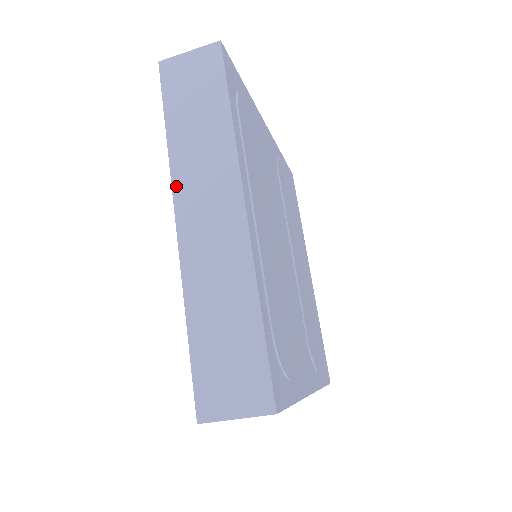
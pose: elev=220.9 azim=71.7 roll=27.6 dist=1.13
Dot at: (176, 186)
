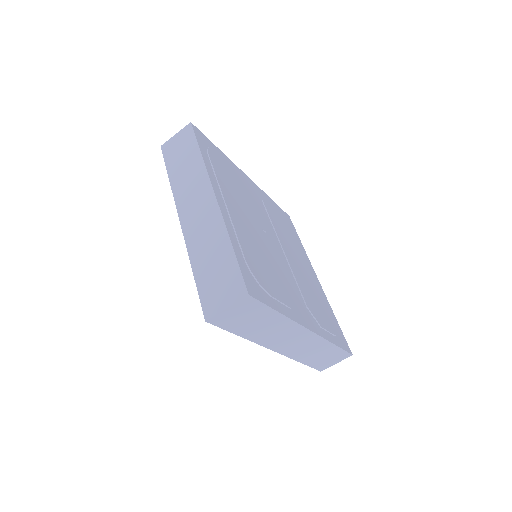
Dot at: (177, 202)
